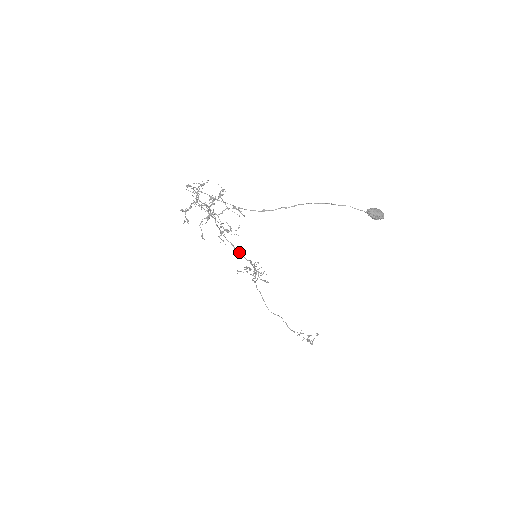
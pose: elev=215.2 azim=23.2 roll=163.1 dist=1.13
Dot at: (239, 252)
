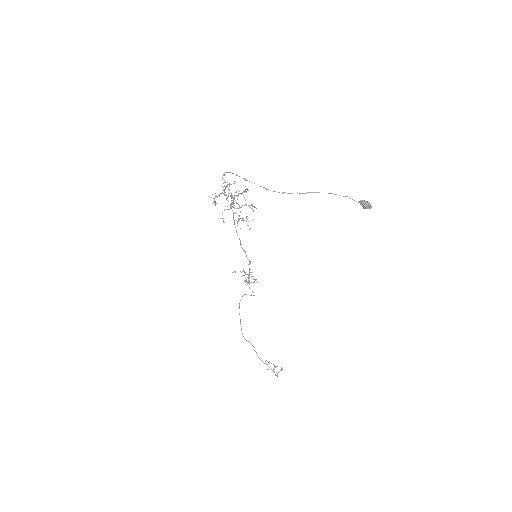
Dot at: occluded
